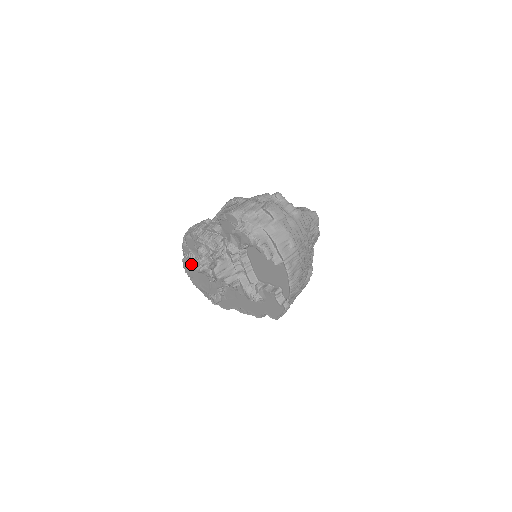
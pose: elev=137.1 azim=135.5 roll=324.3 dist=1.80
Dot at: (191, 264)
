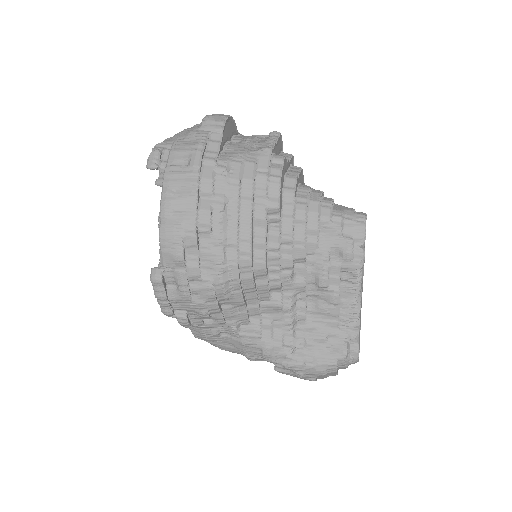
Dot at: occluded
